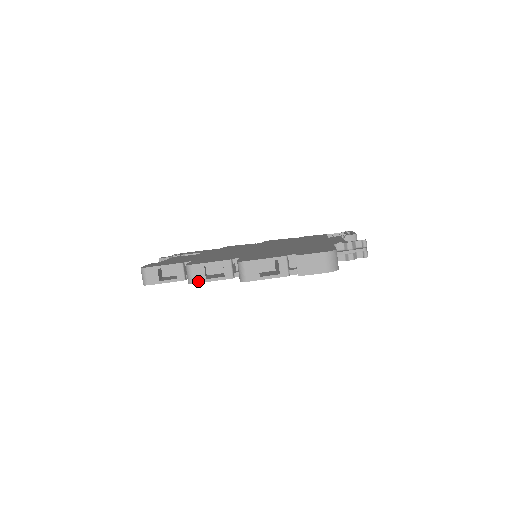
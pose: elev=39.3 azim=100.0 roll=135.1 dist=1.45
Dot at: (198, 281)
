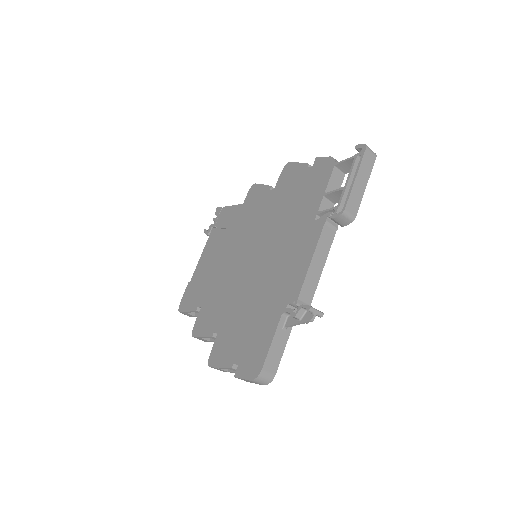
Dot at: (206, 341)
